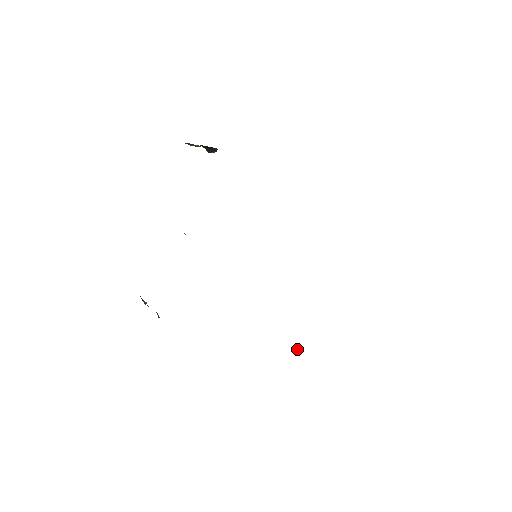
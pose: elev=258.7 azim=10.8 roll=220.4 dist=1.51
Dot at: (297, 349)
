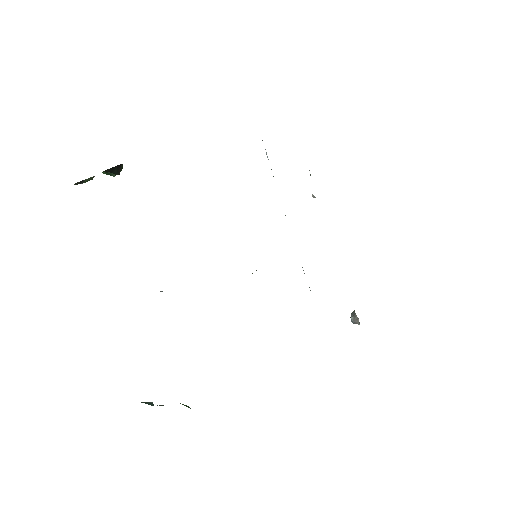
Dot at: (357, 319)
